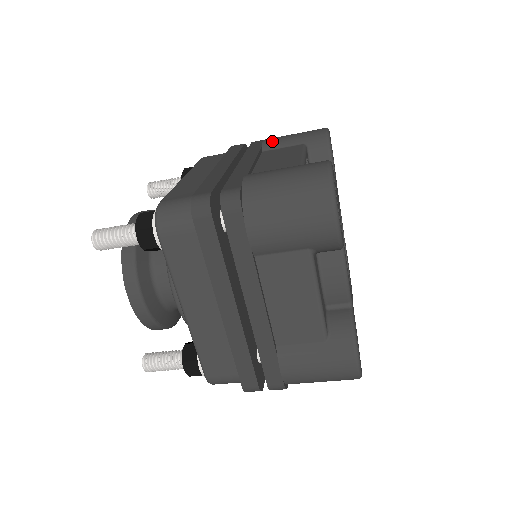
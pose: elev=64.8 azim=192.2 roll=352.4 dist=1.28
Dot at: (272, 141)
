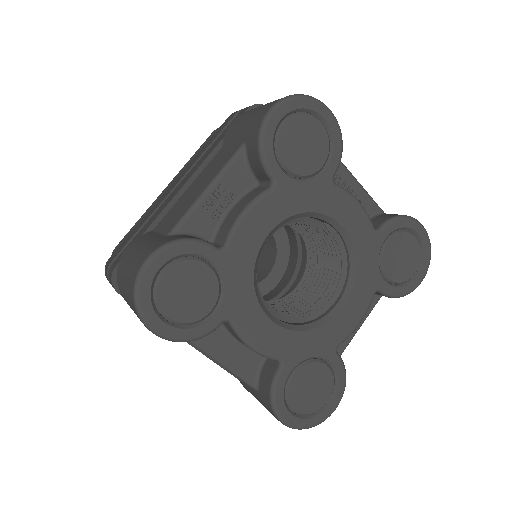
Dot at: (231, 128)
